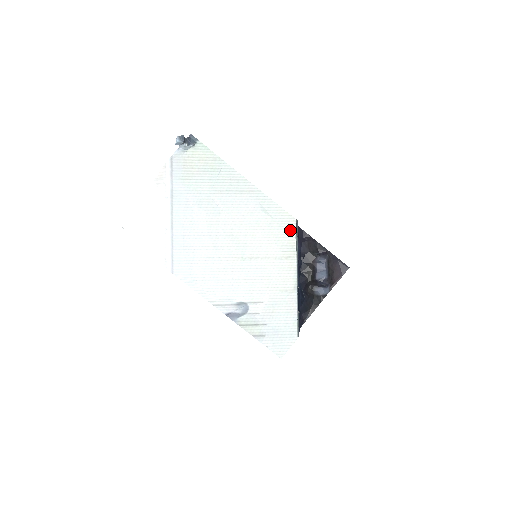
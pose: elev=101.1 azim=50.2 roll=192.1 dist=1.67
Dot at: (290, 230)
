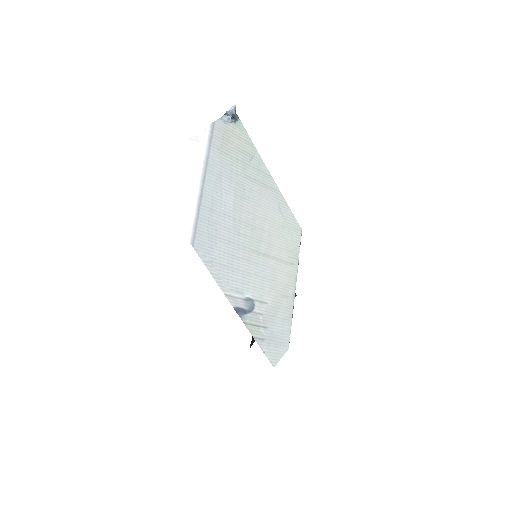
Dot at: (297, 238)
